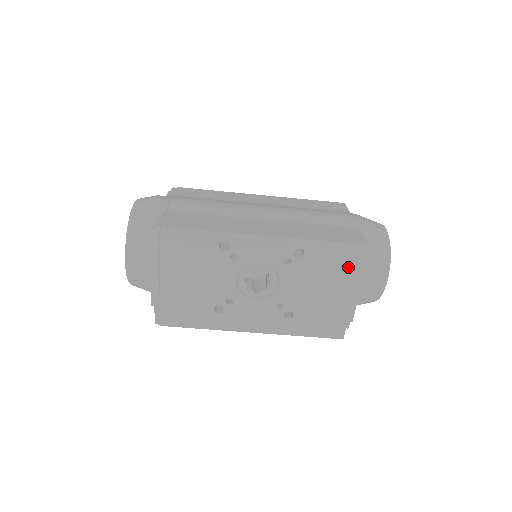
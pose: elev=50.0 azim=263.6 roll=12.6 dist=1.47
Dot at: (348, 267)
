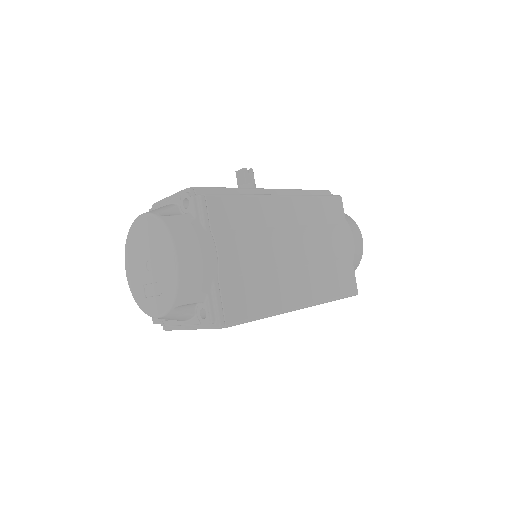
Dot at: occluded
